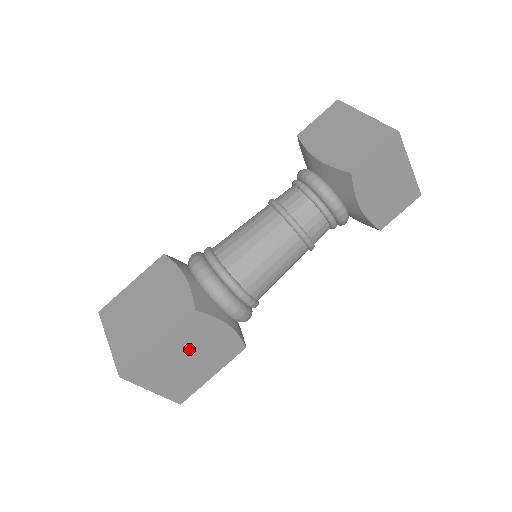
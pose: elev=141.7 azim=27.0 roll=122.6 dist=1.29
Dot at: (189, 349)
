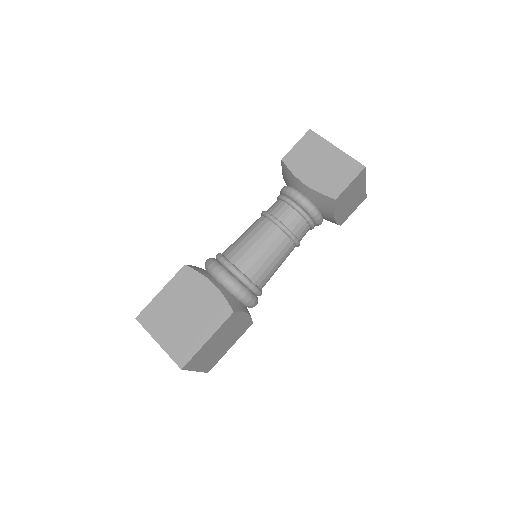
Dot at: (223, 337)
